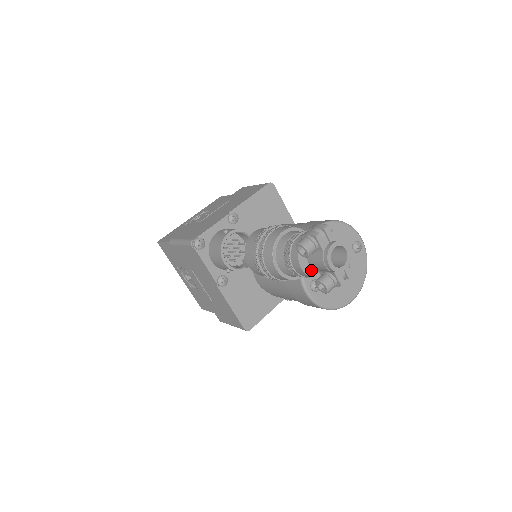
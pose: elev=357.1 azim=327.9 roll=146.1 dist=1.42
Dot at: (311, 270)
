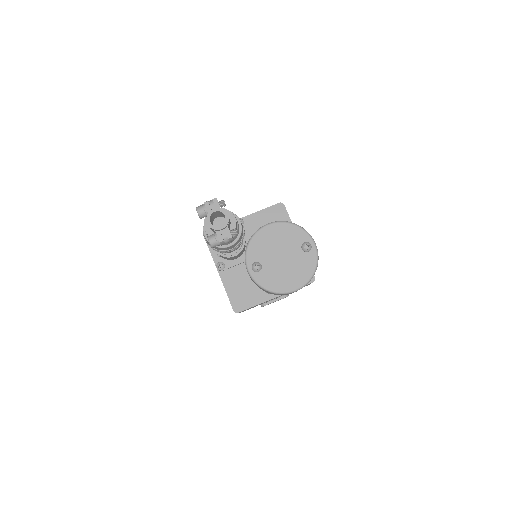
Dot at: (213, 233)
